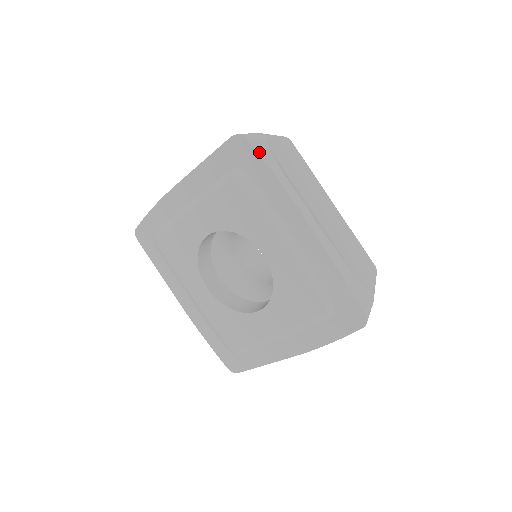
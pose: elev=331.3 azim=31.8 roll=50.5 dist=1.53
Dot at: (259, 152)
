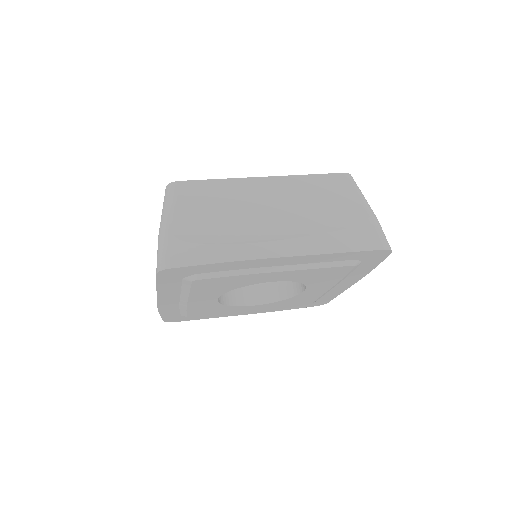
Dot at: (188, 263)
